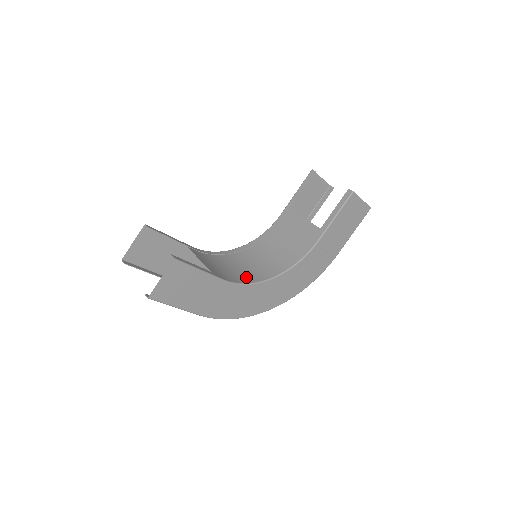
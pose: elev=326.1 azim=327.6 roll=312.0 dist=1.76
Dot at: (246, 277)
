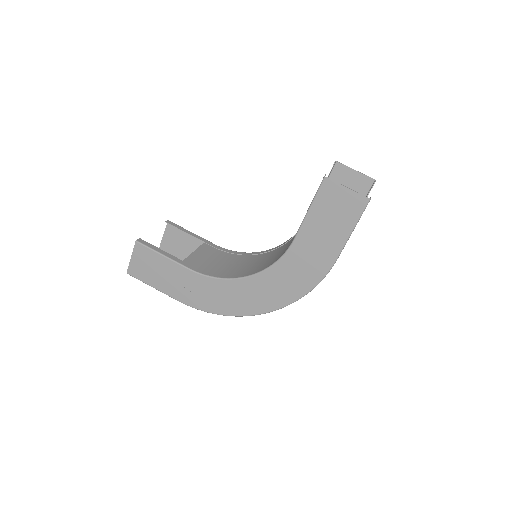
Dot at: (228, 273)
